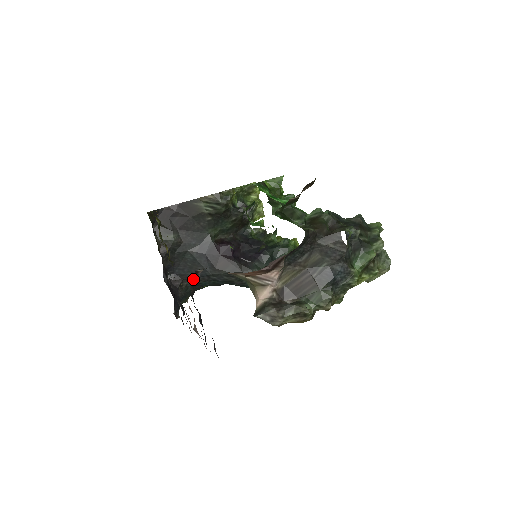
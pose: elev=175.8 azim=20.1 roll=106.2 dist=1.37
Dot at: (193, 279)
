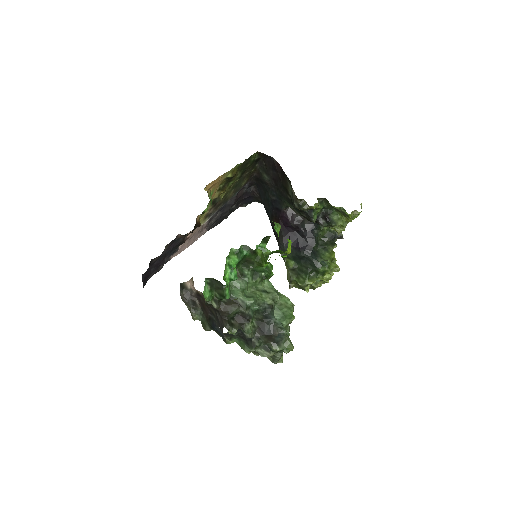
Dot at: occluded
